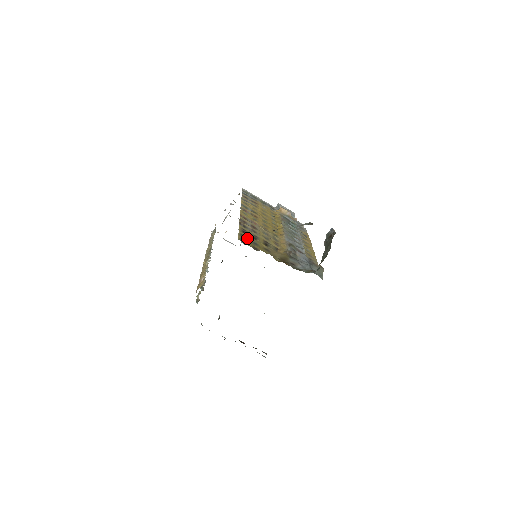
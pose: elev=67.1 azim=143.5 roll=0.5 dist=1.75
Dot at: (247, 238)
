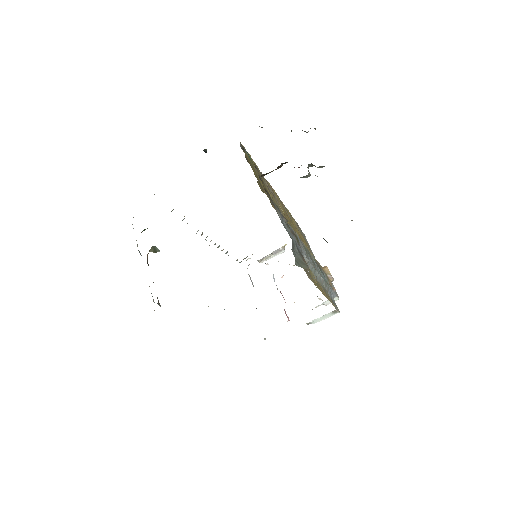
Dot at: occluded
